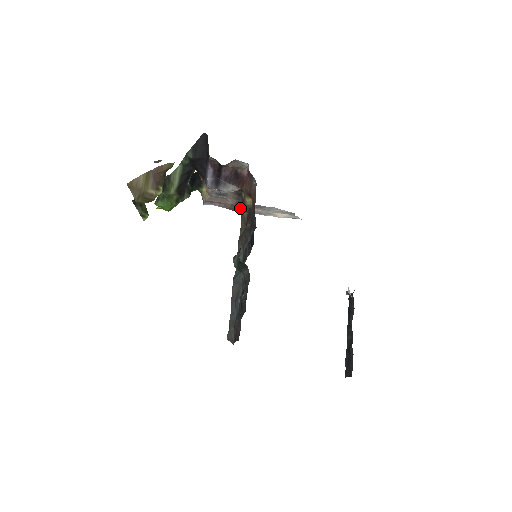
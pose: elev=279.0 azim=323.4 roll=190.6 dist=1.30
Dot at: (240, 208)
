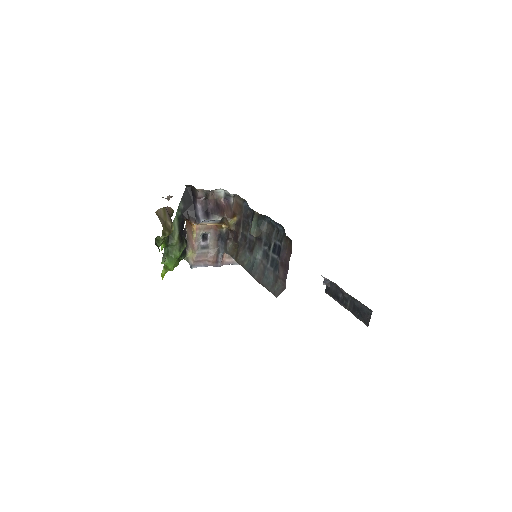
Dot at: (221, 256)
